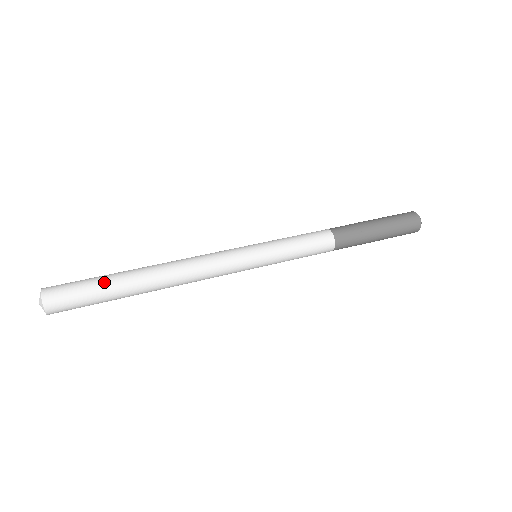
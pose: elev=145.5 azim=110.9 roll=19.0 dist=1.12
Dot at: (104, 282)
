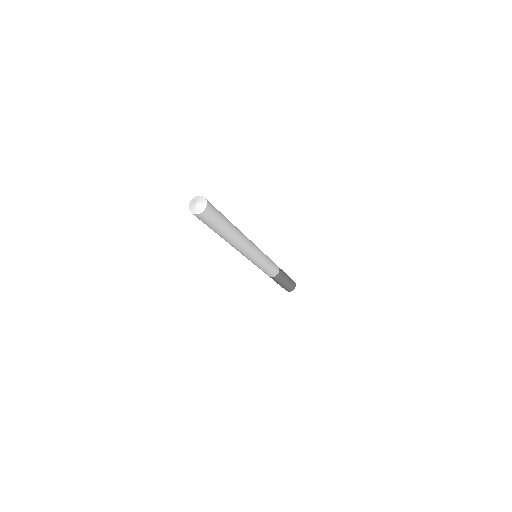
Dot at: (225, 218)
